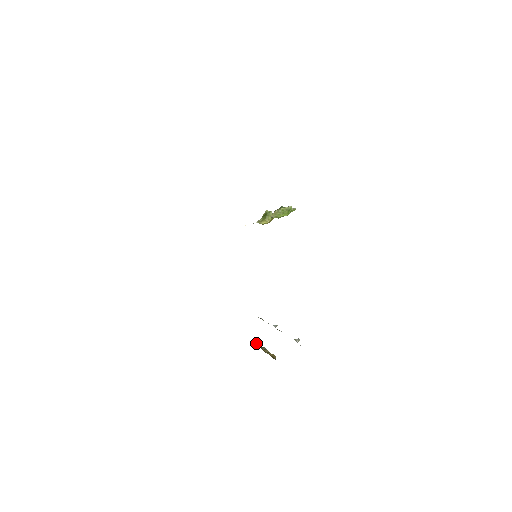
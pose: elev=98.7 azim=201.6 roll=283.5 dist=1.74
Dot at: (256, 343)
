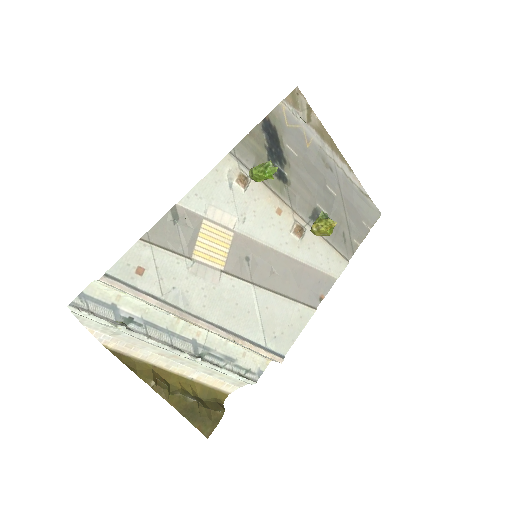
Dot at: (216, 405)
